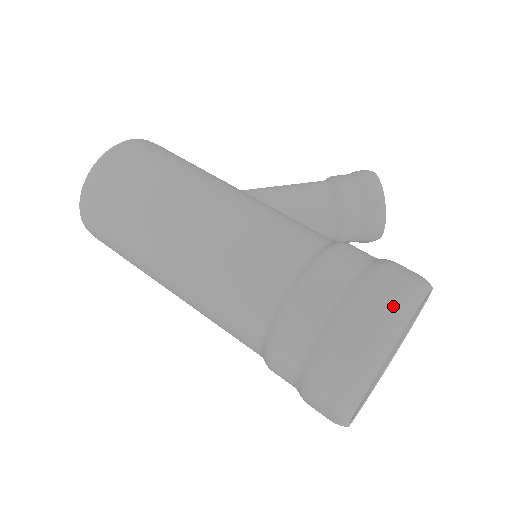
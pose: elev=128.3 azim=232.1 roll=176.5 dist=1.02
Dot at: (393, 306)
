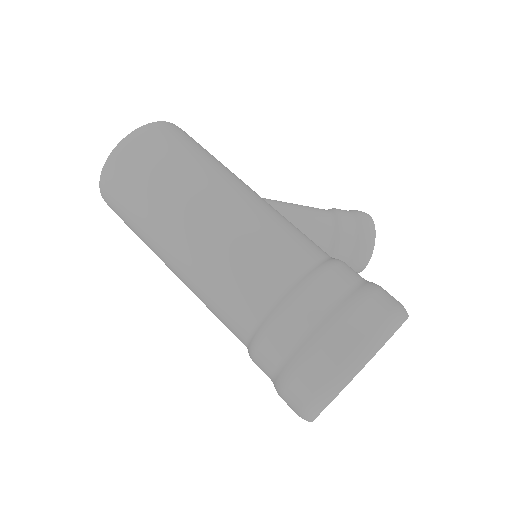
Dot at: (383, 318)
